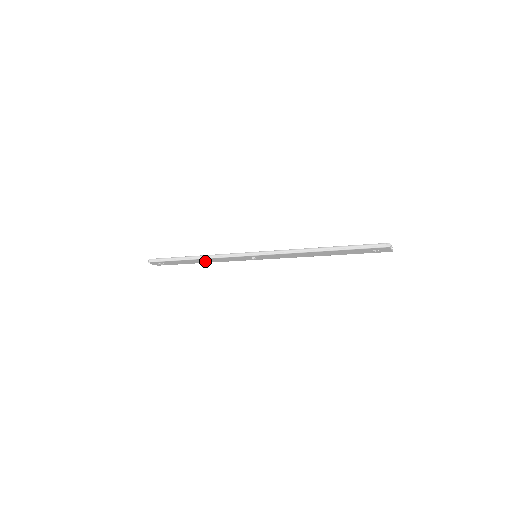
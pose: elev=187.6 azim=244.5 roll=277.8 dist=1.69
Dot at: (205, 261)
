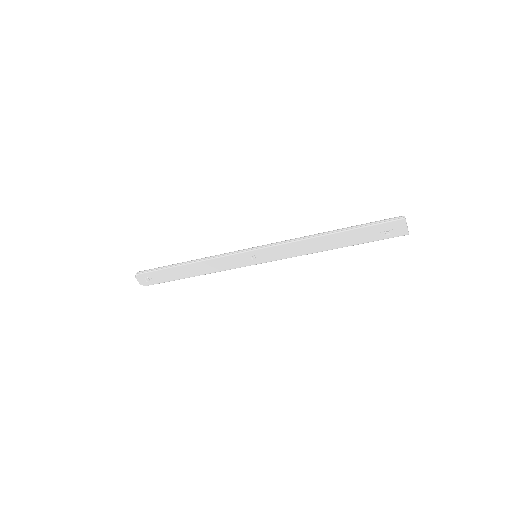
Dot at: (198, 270)
